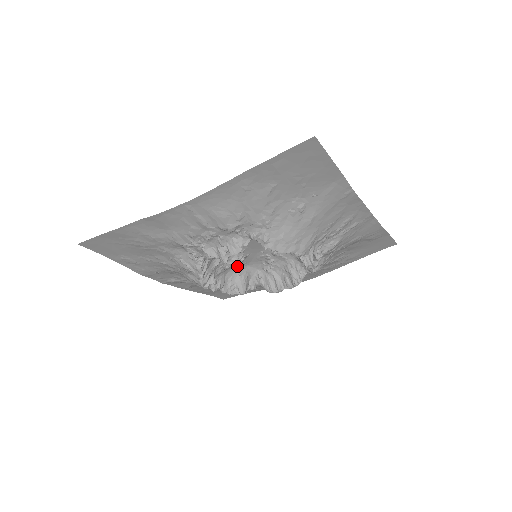
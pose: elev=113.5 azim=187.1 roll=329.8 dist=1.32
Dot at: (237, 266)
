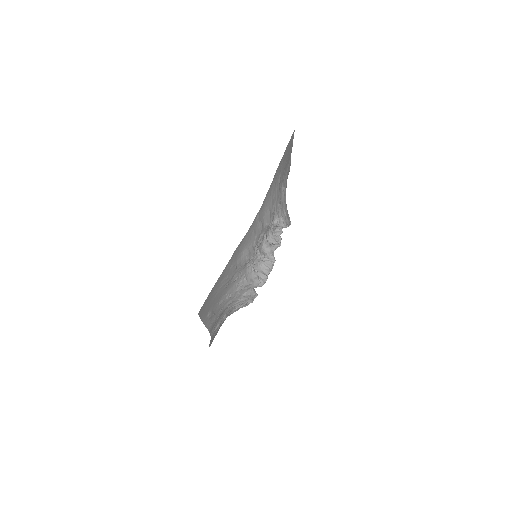
Dot at: occluded
